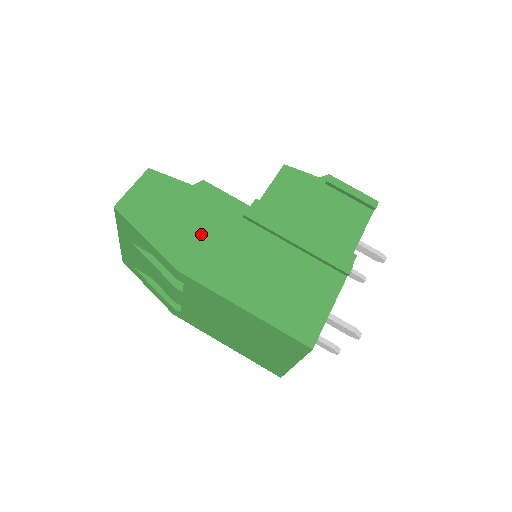
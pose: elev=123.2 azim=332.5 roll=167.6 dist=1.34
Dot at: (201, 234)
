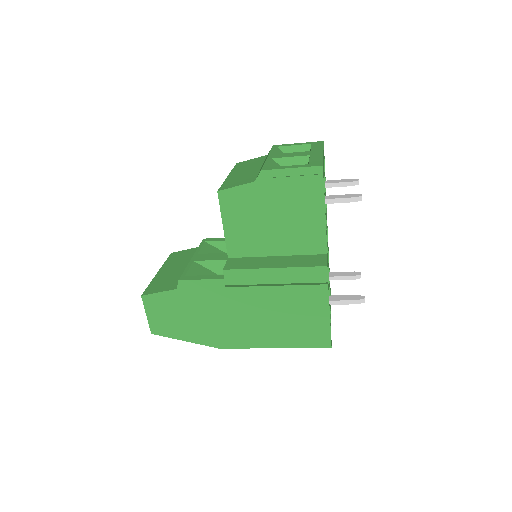
Dot at: (212, 319)
